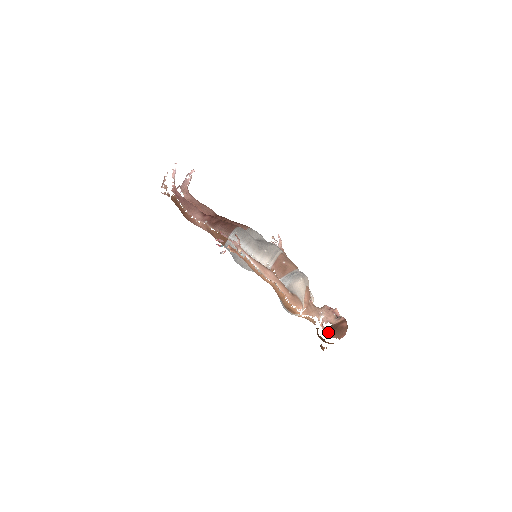
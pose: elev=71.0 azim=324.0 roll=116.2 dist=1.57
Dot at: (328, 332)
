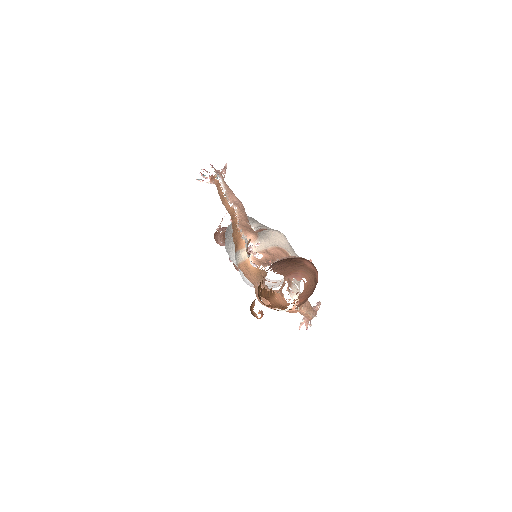
Dot at: (270, 266)
